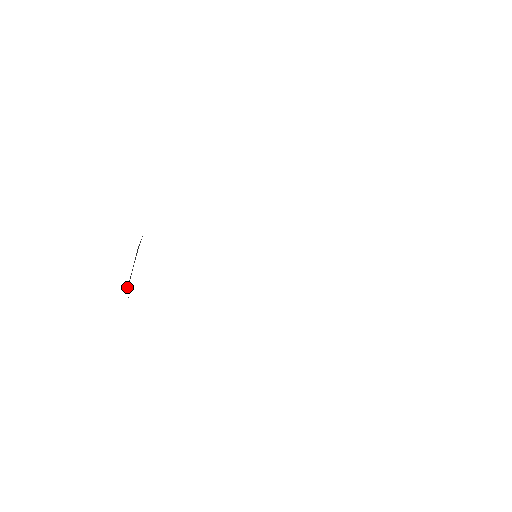
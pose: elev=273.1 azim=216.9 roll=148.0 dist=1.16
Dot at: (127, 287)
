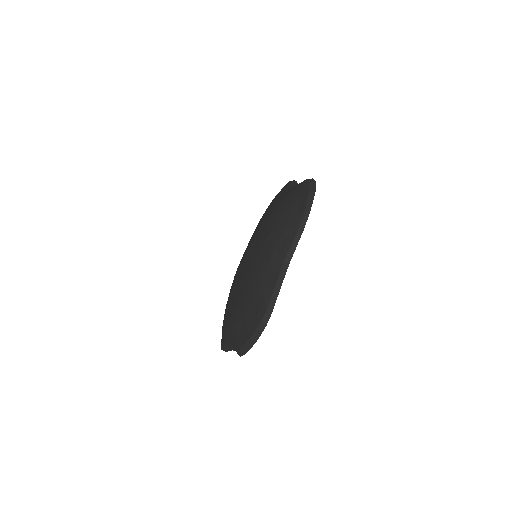
Dot at: occluded
